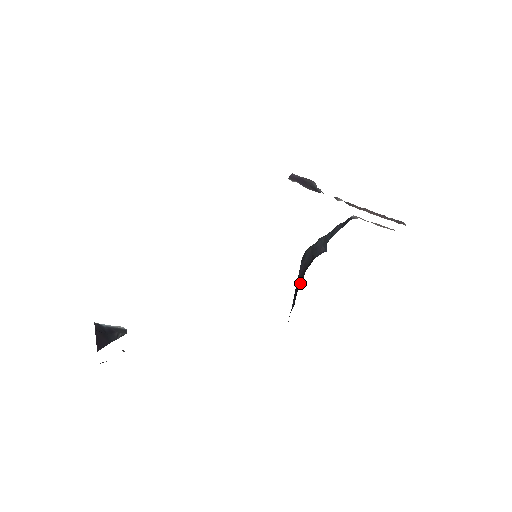
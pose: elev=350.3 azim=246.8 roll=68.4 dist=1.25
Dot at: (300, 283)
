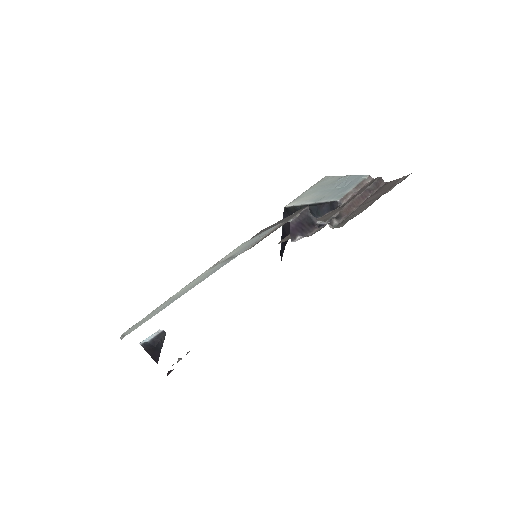
Dot at: occluded
